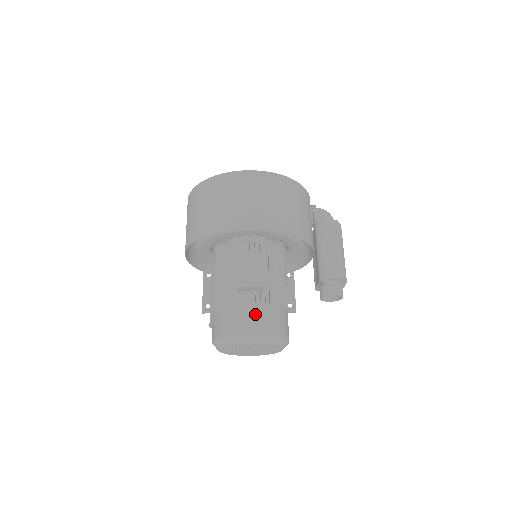
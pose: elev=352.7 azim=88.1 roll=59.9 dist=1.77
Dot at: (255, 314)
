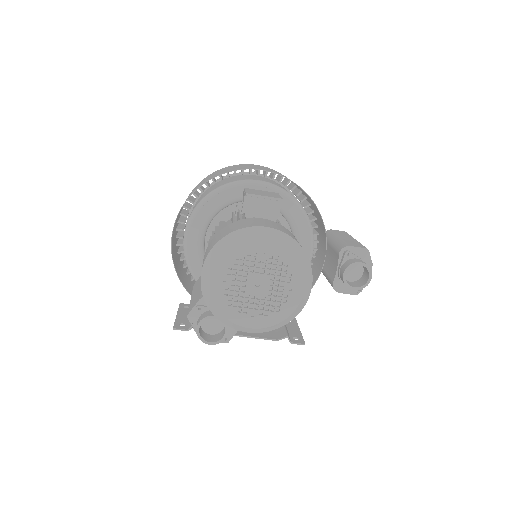
Dot at: (269, 222)
